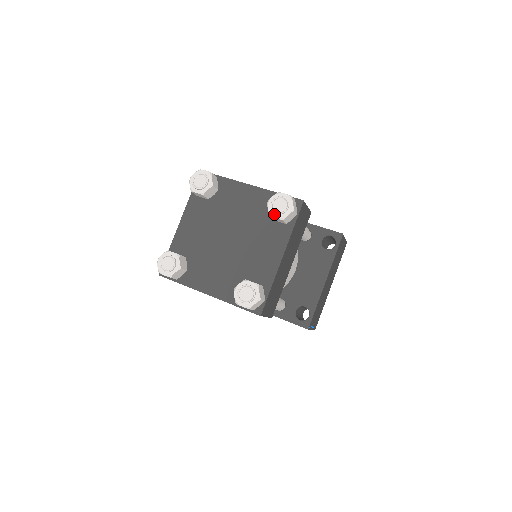
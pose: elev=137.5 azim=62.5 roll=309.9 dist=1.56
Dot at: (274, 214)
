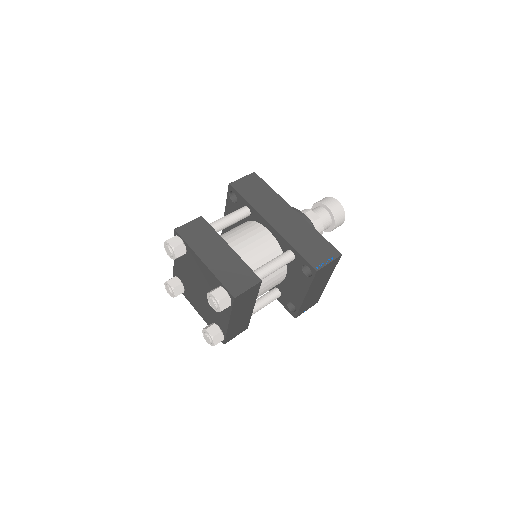
Dot at: (211, 305)
